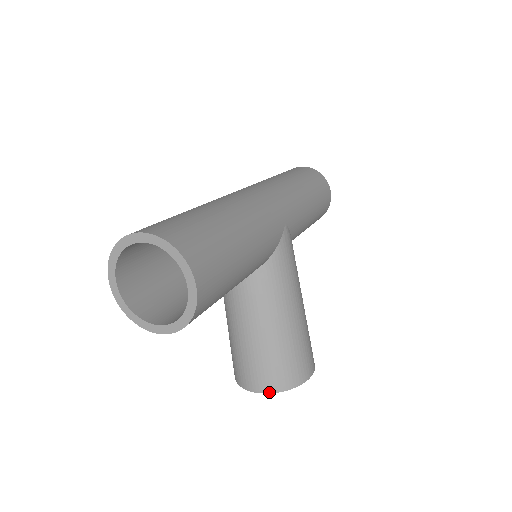
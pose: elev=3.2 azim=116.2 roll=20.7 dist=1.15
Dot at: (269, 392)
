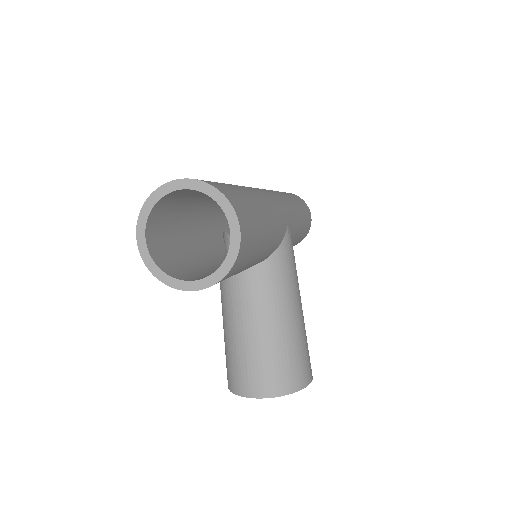
Dot at: (272, 396)
